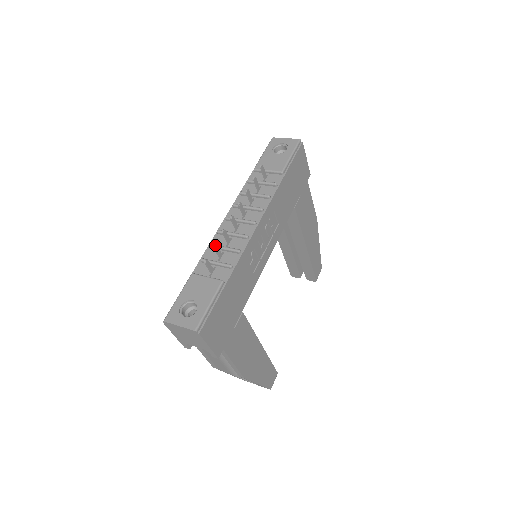
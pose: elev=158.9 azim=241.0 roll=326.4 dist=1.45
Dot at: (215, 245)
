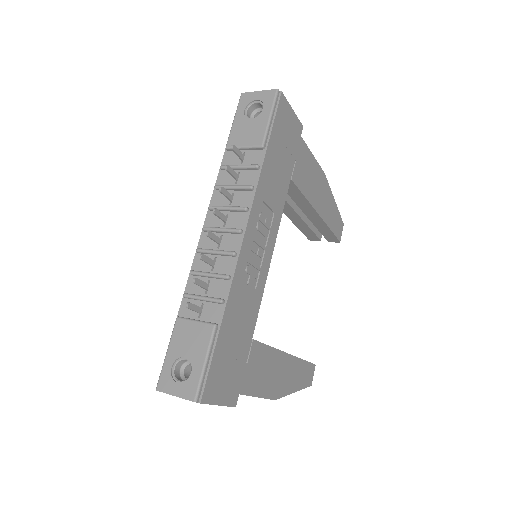
Dot at: (195, 280)
